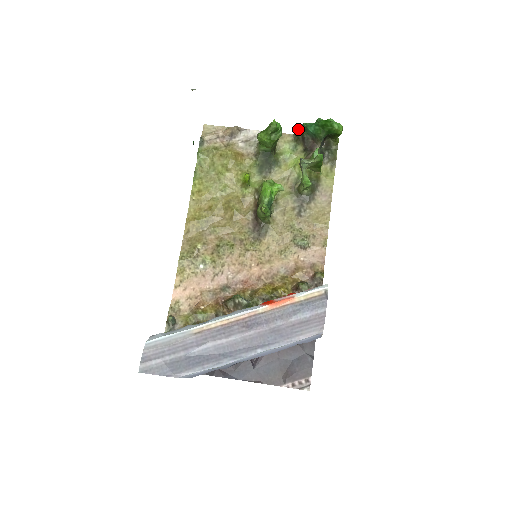
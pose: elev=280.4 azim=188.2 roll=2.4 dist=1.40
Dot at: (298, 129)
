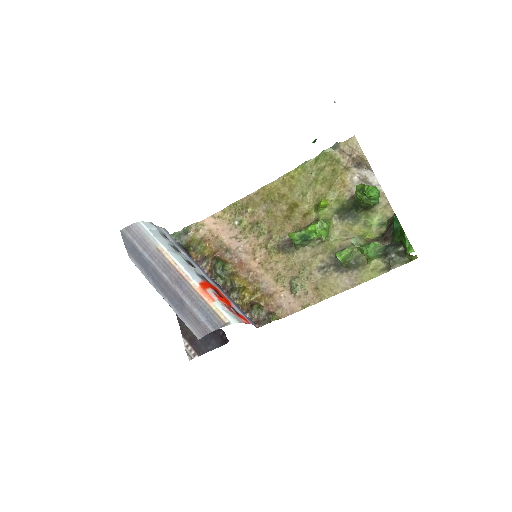
Dot at: (395, 214)
